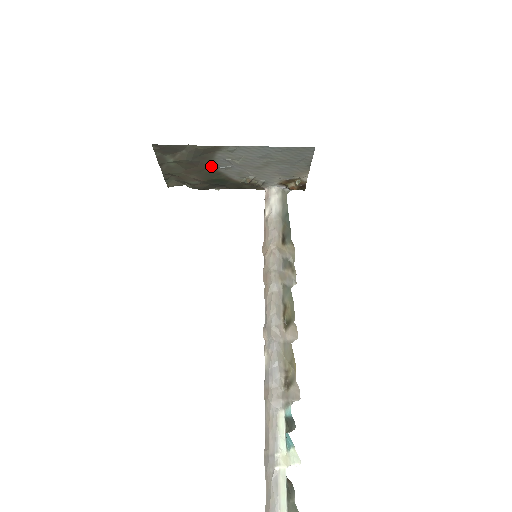
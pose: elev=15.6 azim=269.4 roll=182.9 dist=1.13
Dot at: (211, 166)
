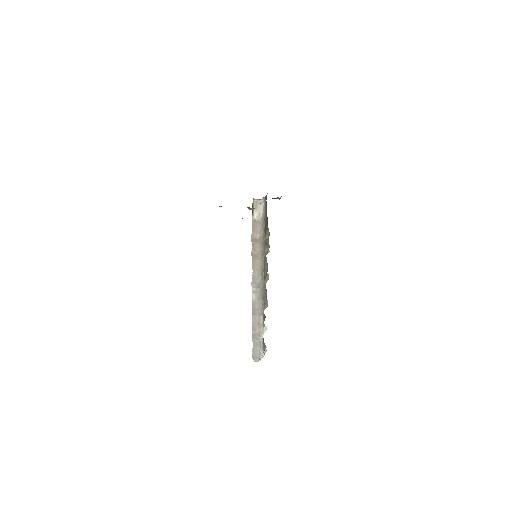
Dot at: occluded
